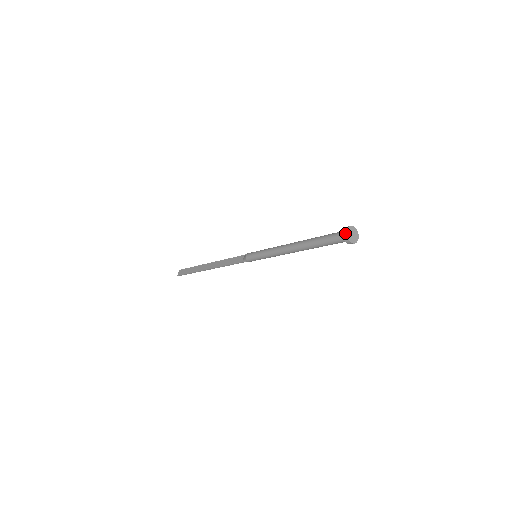
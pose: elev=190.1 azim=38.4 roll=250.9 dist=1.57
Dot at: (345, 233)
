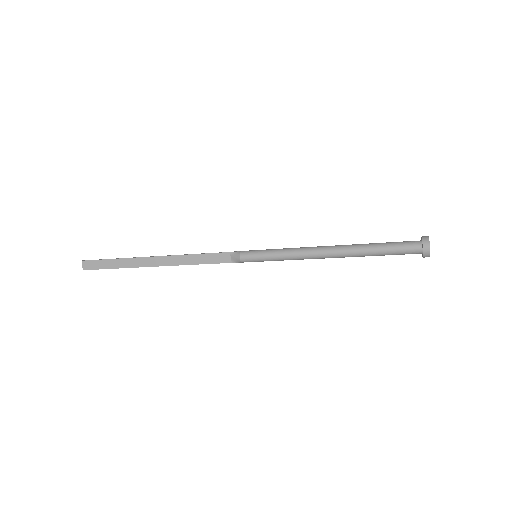
Dot at: (428, 251)
